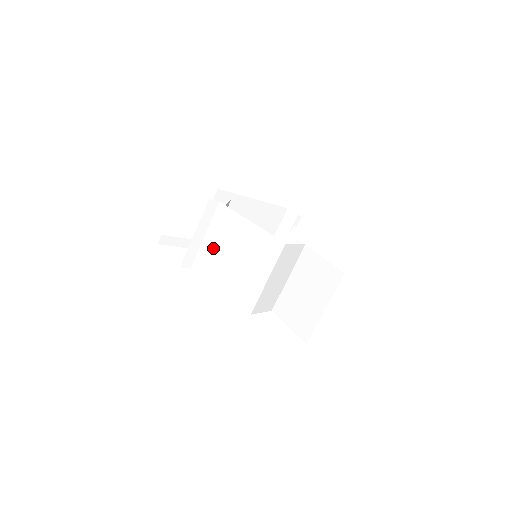
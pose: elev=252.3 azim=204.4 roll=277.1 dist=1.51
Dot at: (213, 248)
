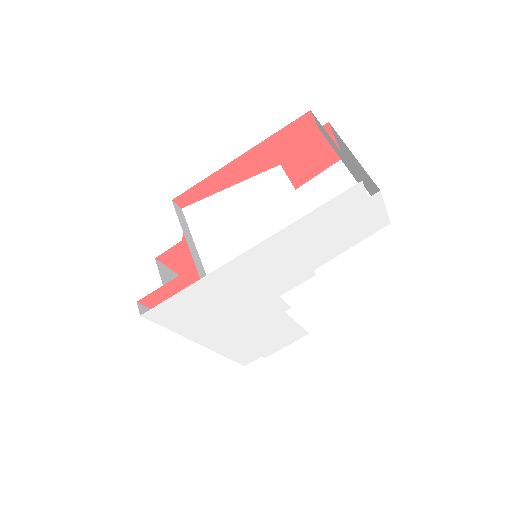
Dot at: (216, 241)
